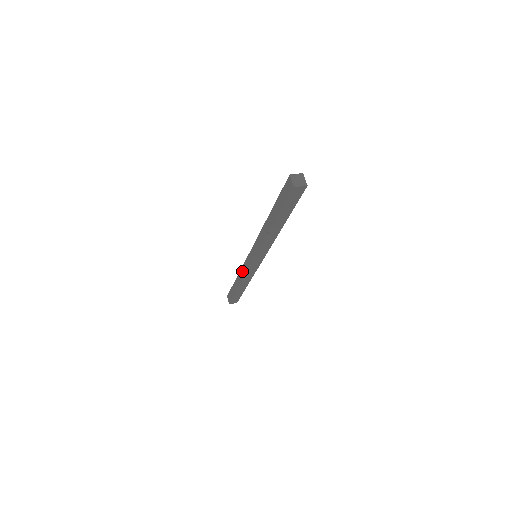
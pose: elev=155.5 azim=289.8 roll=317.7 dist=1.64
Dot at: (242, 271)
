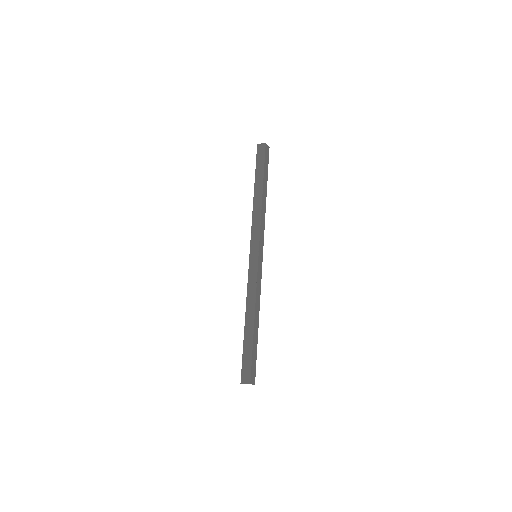
Dot at: (249, 293)
